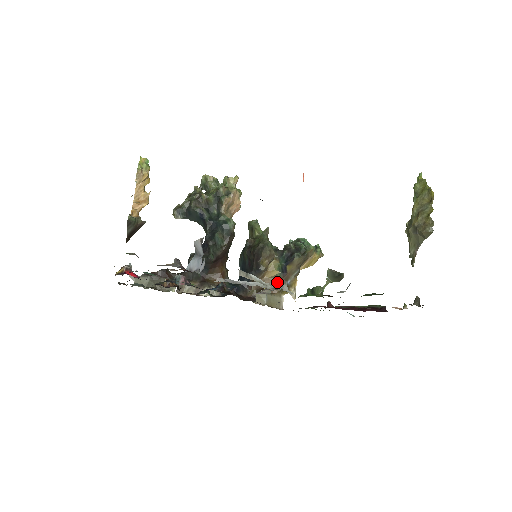
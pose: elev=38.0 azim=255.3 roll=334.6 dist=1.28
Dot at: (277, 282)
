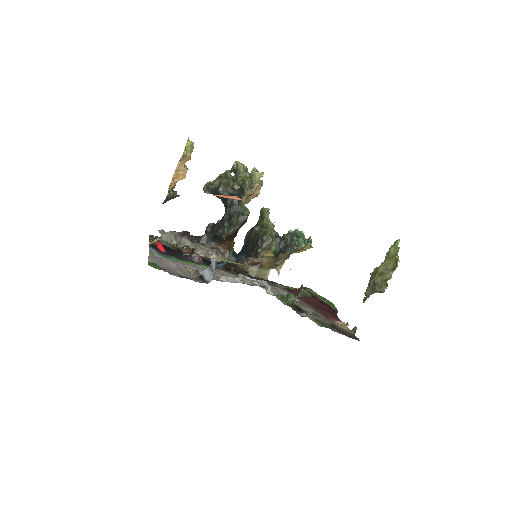
Dot at: (269, 261)
